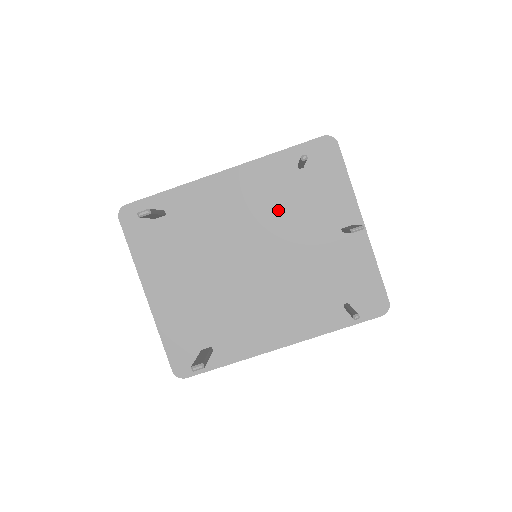
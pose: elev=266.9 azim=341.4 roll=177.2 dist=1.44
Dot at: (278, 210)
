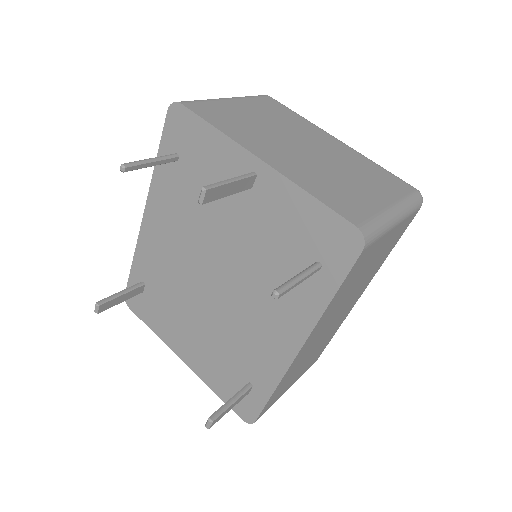
Dot at: (194, 215)
